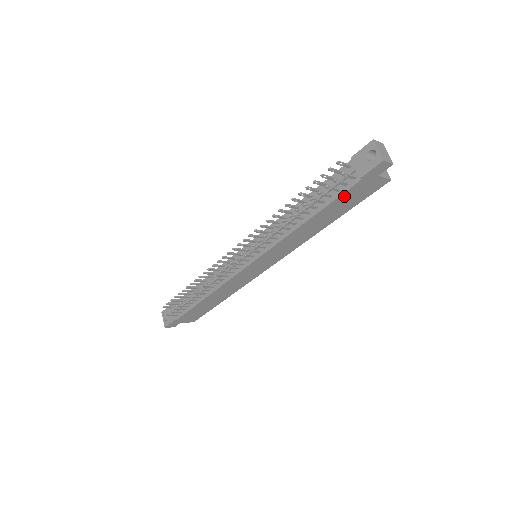
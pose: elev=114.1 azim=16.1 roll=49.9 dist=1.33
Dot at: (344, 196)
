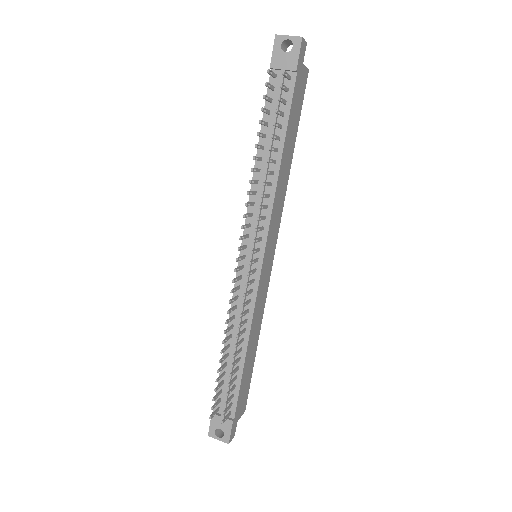
Dot at: (293, 105)
